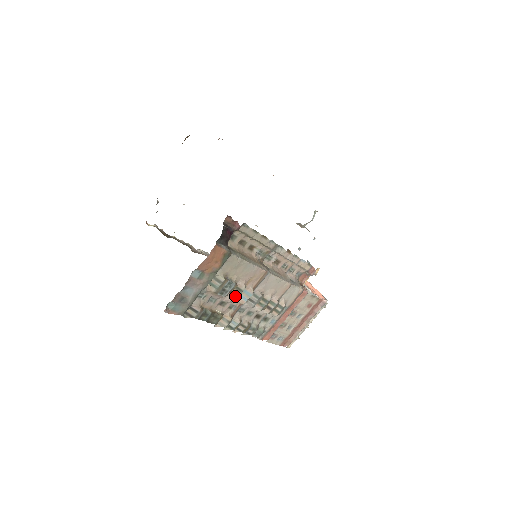
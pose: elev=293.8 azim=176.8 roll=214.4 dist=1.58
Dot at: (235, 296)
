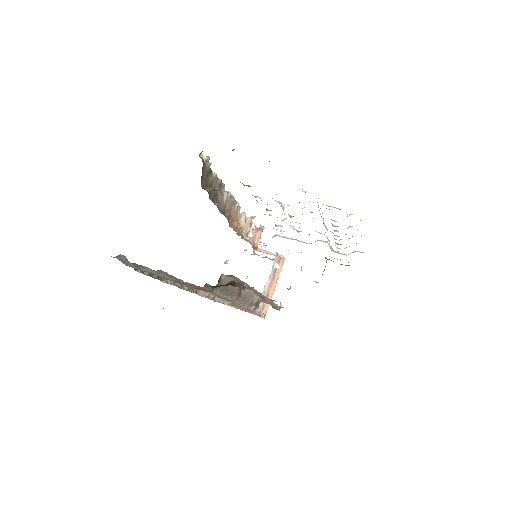
Dot at: occluded
